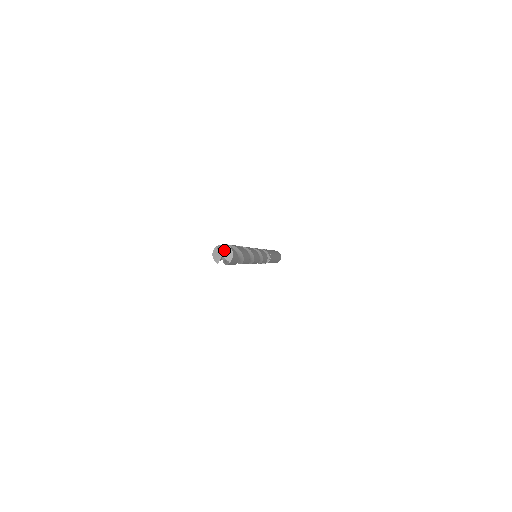
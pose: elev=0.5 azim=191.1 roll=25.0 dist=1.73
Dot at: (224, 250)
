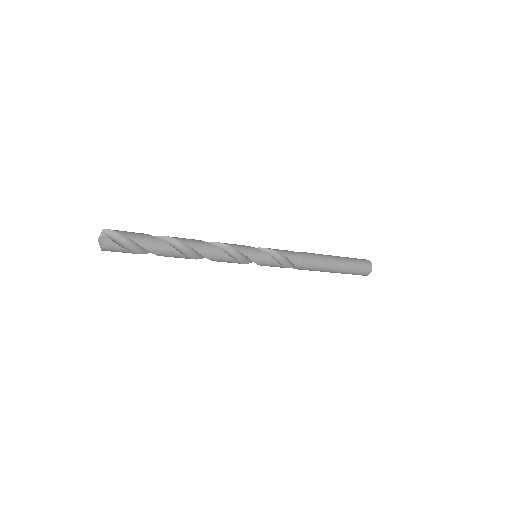
Dot at: (101, 237)
